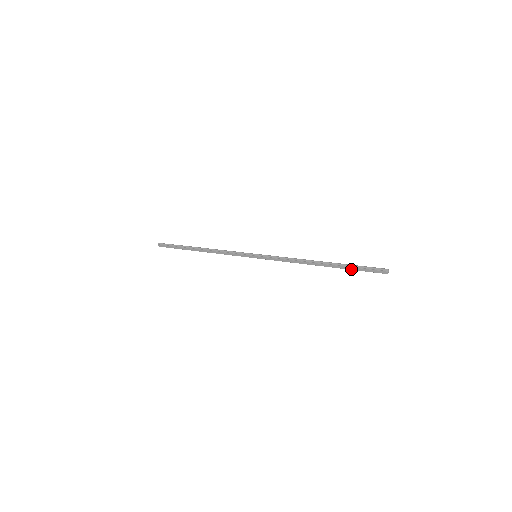
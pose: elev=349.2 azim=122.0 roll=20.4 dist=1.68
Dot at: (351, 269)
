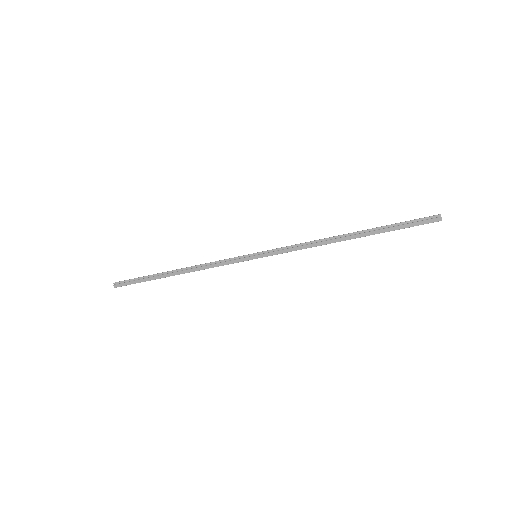
Dot at: (391, 230)
